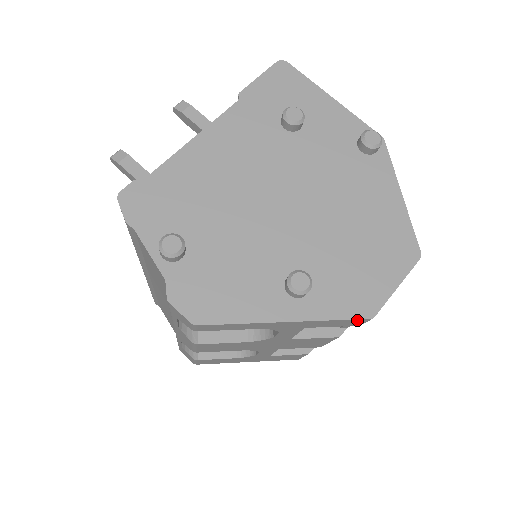
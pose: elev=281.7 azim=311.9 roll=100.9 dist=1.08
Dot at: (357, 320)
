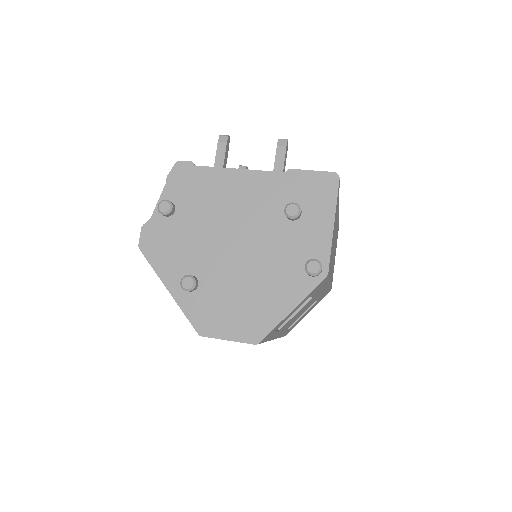
Dot at: (195, 328)
